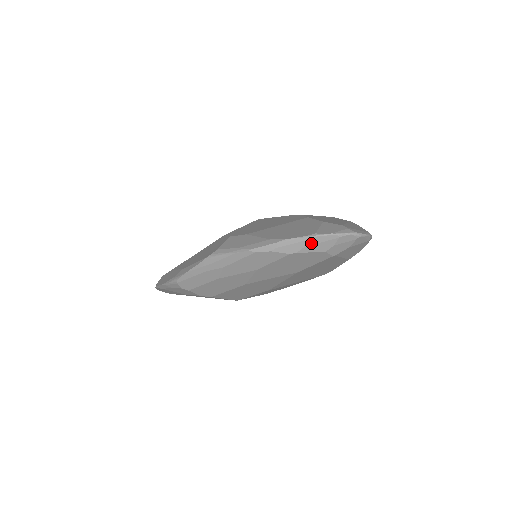
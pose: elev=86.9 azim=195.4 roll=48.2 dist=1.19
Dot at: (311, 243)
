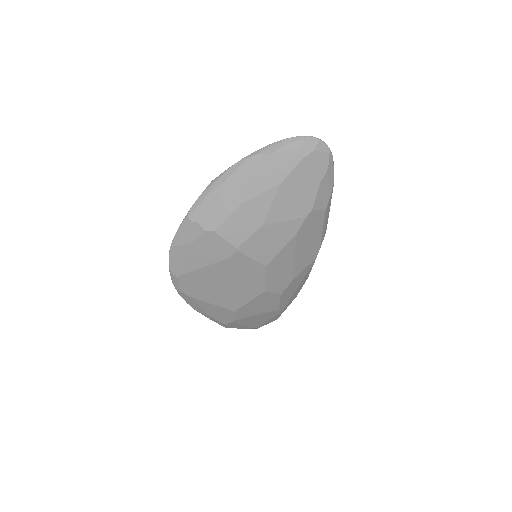
Dot at: (285, 143)
